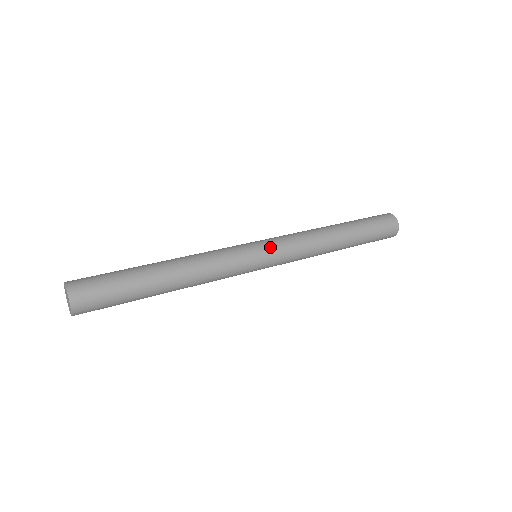
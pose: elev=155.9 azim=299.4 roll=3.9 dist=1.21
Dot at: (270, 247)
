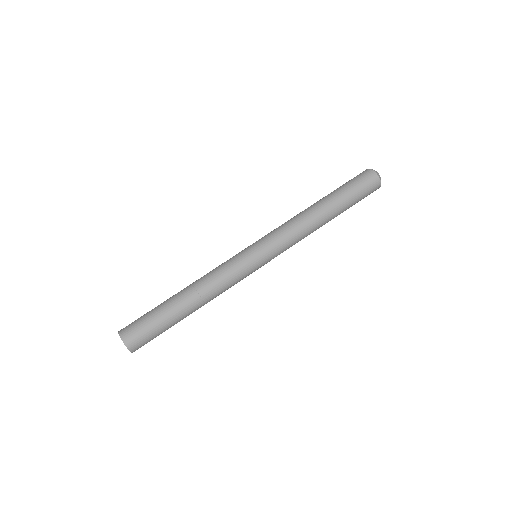
Dot at: (264, 248)
